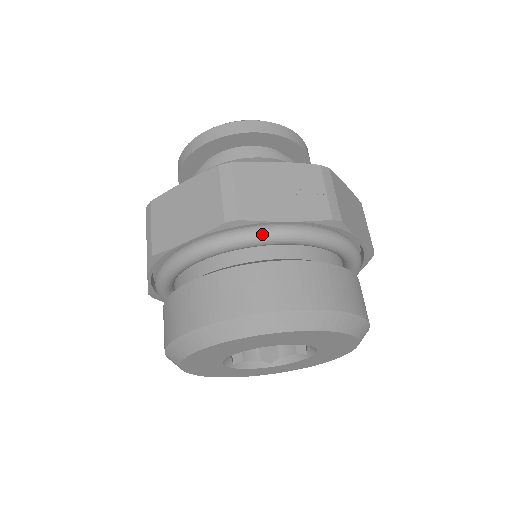
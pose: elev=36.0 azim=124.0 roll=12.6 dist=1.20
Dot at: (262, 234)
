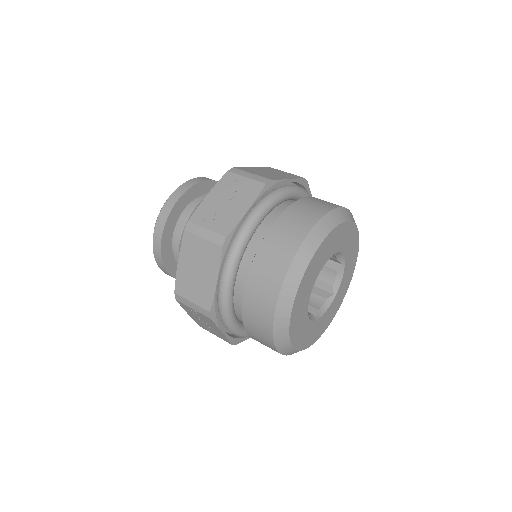
Dot at: (245, 230)
